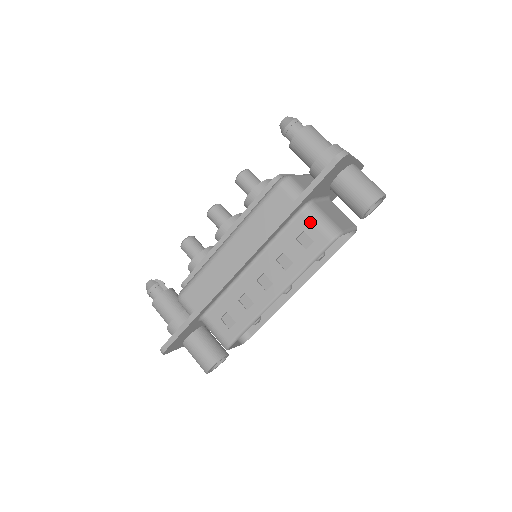
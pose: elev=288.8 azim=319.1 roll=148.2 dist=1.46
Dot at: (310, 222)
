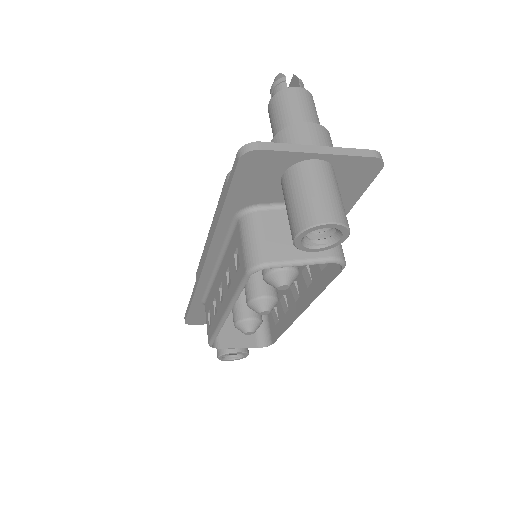
Dot at: (240, 237)
